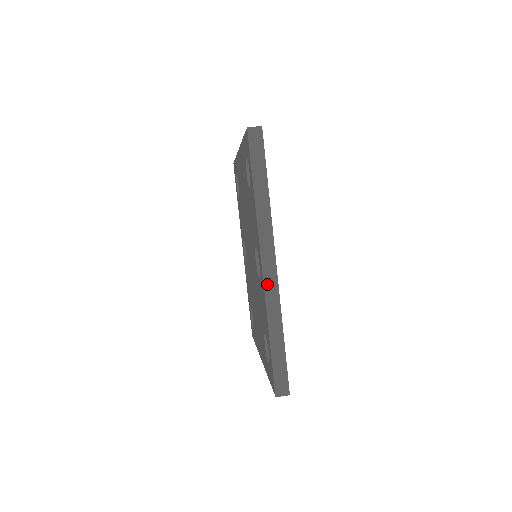
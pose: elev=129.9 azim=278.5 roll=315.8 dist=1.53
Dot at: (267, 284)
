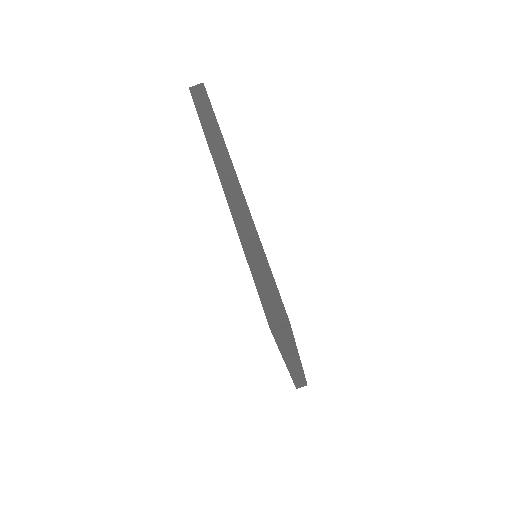
Dot at: (292, 370)
